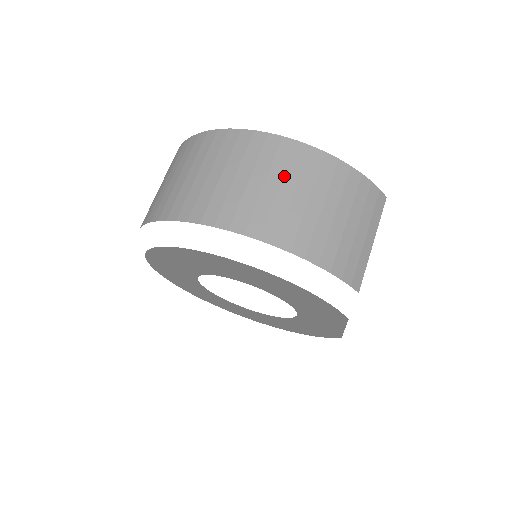
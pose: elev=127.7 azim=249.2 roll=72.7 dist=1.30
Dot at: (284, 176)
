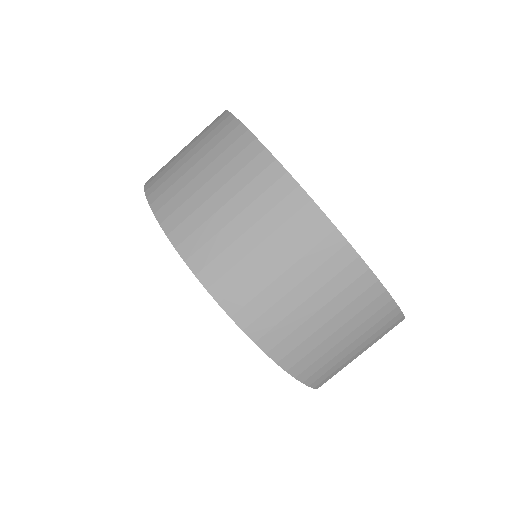
Dot at: (320, 289)
